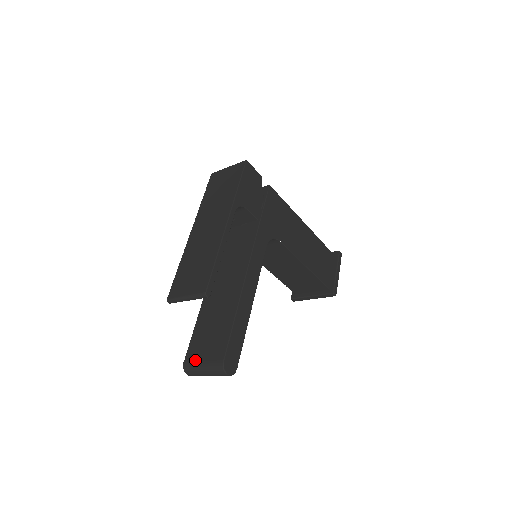
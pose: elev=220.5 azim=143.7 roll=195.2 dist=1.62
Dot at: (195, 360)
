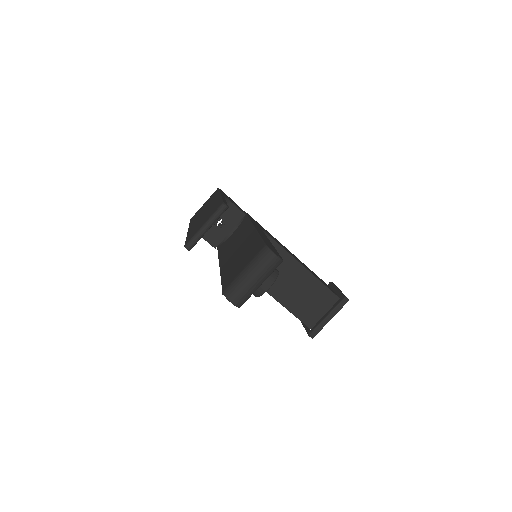
Dot at: (234, 277)
